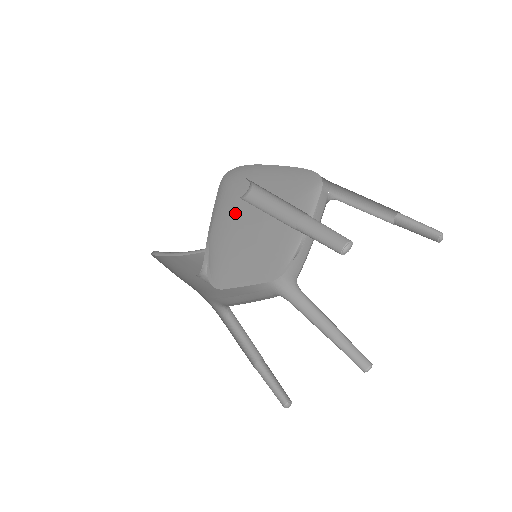
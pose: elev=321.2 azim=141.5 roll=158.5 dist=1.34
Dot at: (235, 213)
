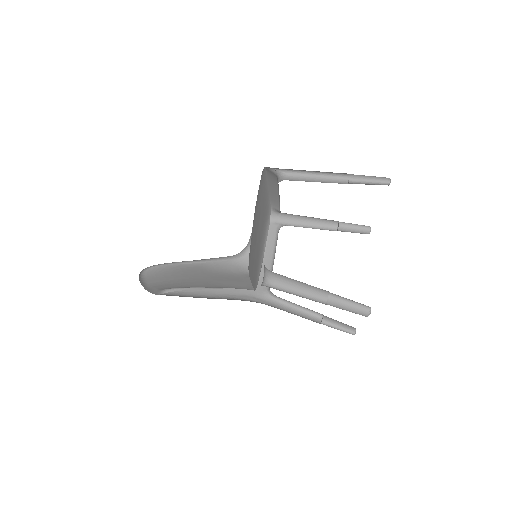
Dot at: (257, 207)
